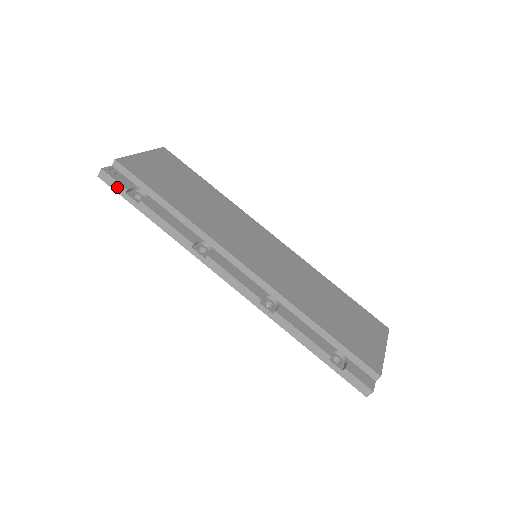
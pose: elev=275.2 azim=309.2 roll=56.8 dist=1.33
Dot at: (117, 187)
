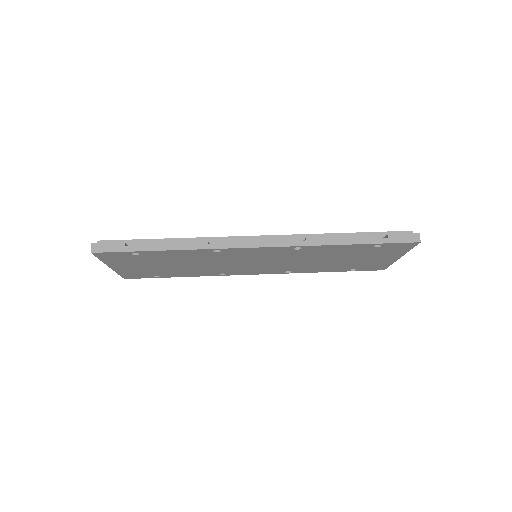
Dot at: (114, 247)
